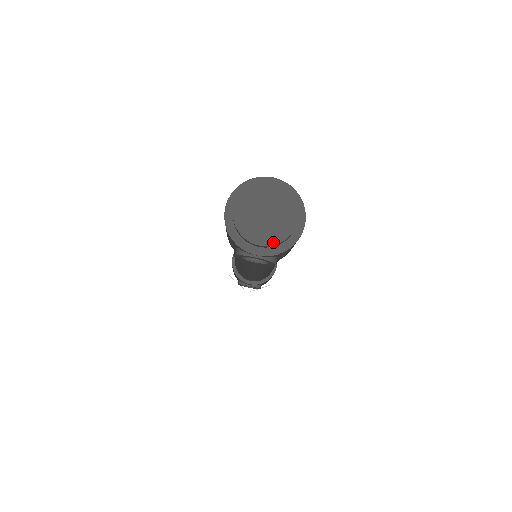
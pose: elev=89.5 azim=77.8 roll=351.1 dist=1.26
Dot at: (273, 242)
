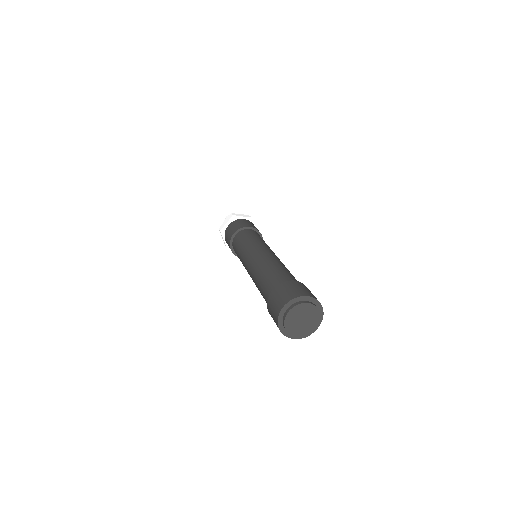
Dot at: (313, 329)
